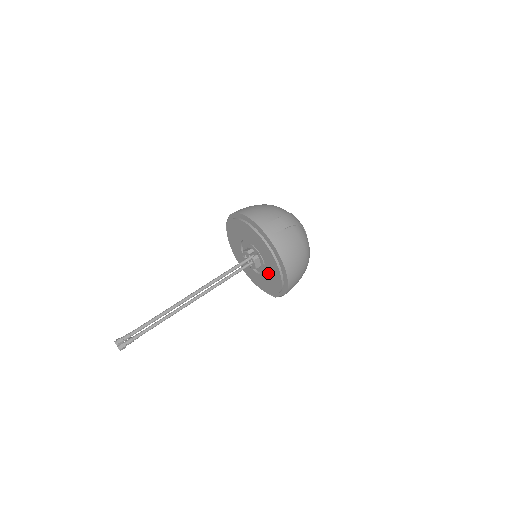
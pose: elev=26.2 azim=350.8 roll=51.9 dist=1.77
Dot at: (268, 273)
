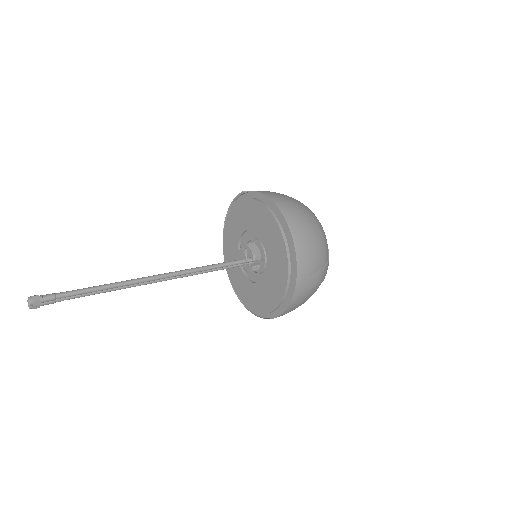
Dot at: (252, 286)
